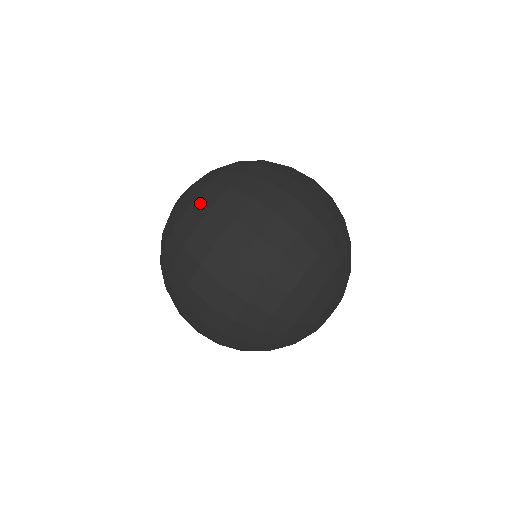
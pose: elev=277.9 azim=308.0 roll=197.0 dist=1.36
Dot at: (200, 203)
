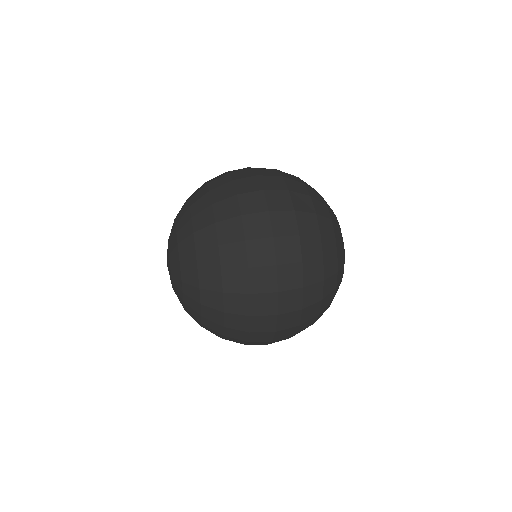
Dot at: (197, 203)
